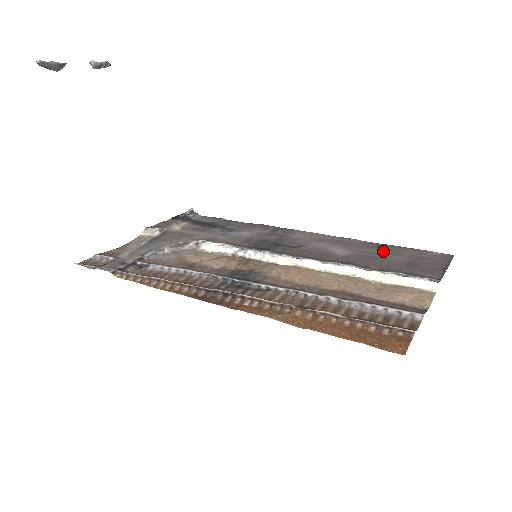
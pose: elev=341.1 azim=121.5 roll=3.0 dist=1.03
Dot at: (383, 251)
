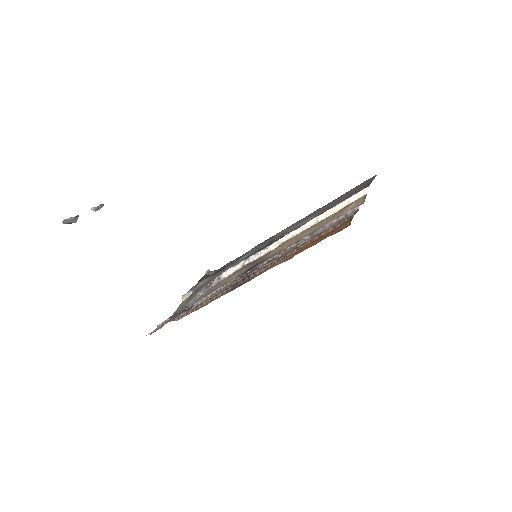
Dot at: (334, 202)
